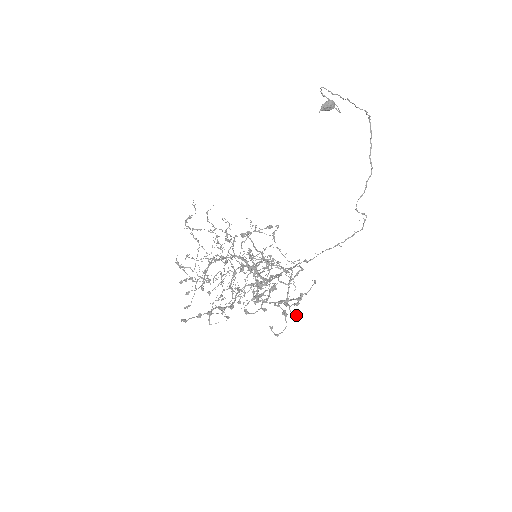
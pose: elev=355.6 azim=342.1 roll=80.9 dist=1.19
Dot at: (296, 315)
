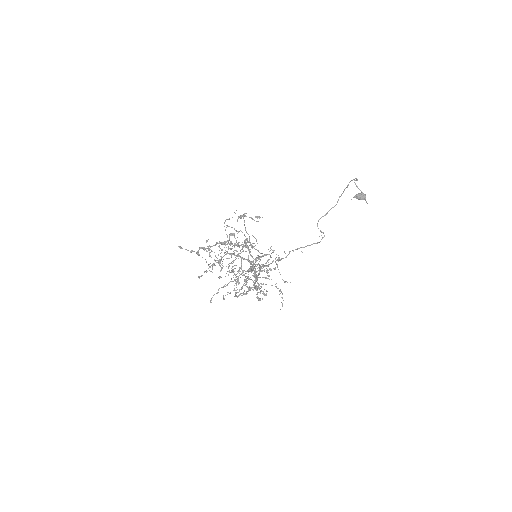
Dot at: (260, 299)
